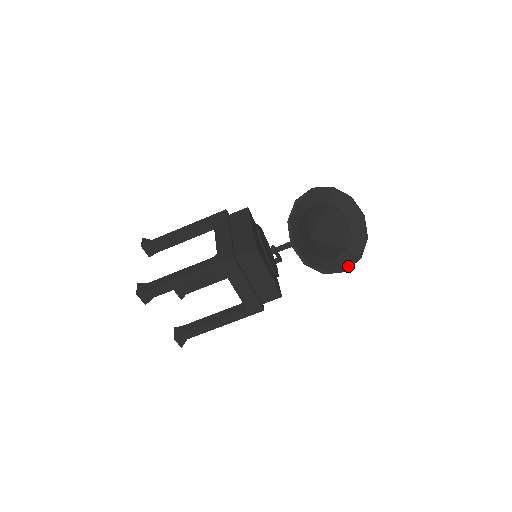
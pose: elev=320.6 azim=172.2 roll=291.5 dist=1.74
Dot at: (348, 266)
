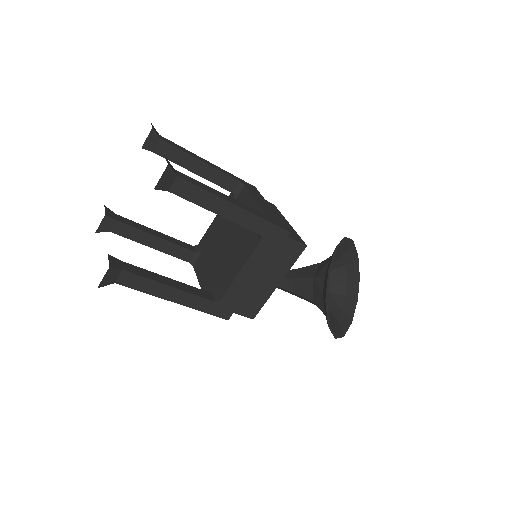
Dot at: (338, 335)
